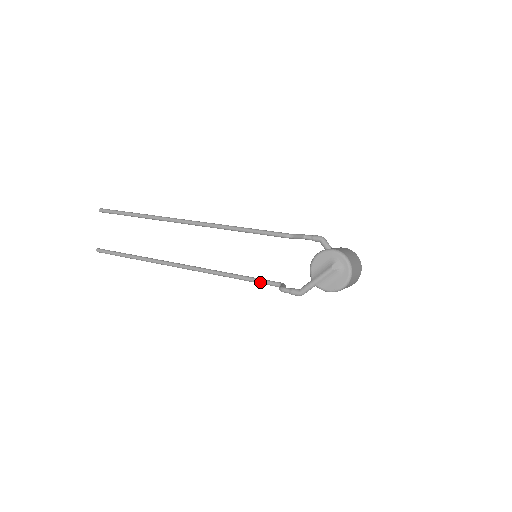
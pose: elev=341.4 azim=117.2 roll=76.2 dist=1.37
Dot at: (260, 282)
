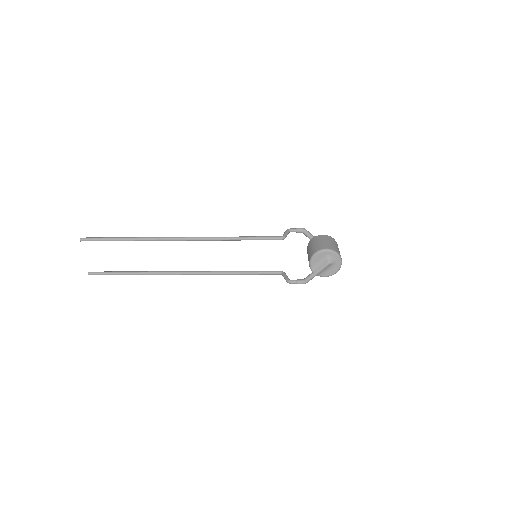
Dot at: (263, 274)
